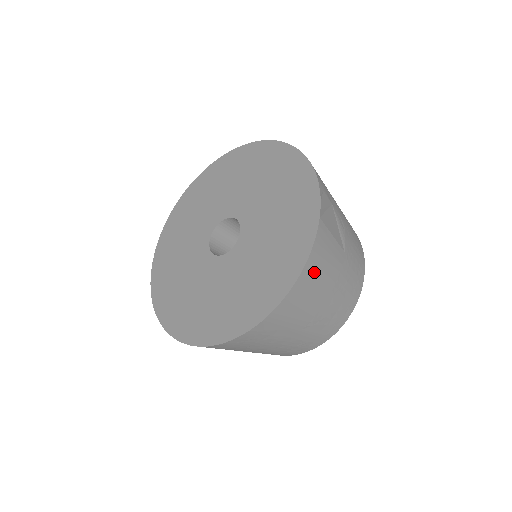
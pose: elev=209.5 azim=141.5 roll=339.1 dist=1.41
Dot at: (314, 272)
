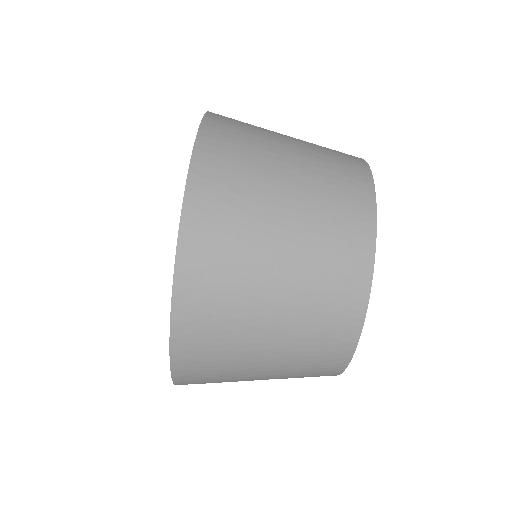
Dot at: (229, 124)
